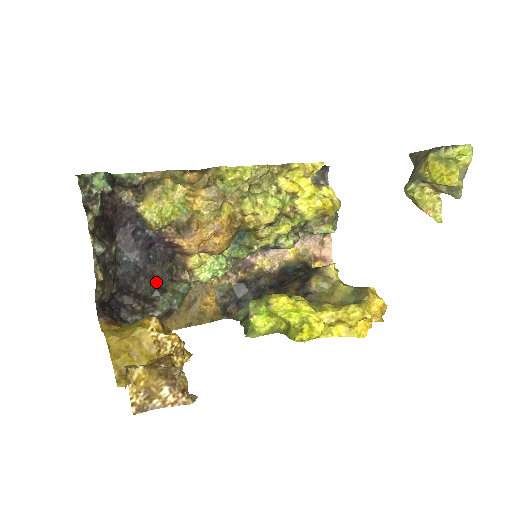
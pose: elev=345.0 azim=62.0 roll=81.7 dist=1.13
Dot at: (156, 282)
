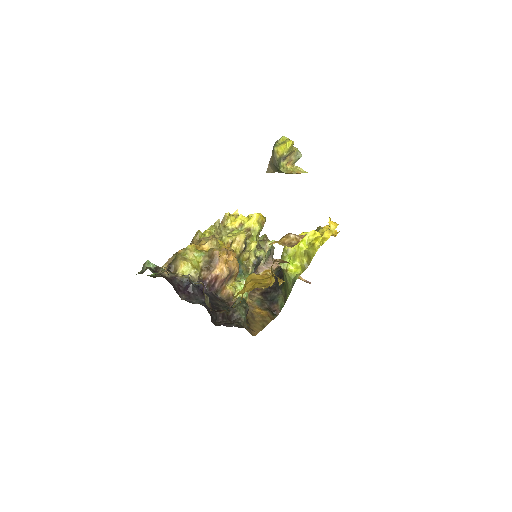
Dot at: occluded
